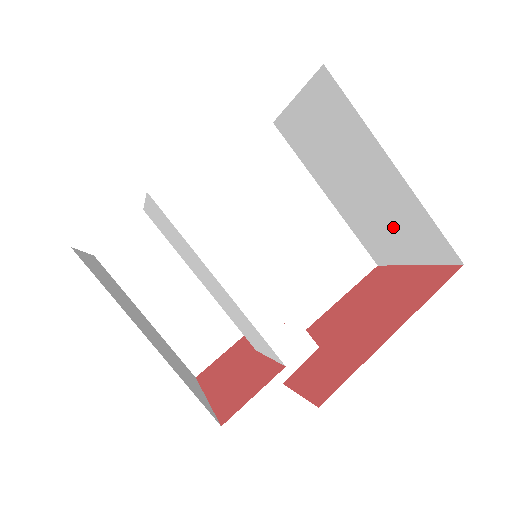
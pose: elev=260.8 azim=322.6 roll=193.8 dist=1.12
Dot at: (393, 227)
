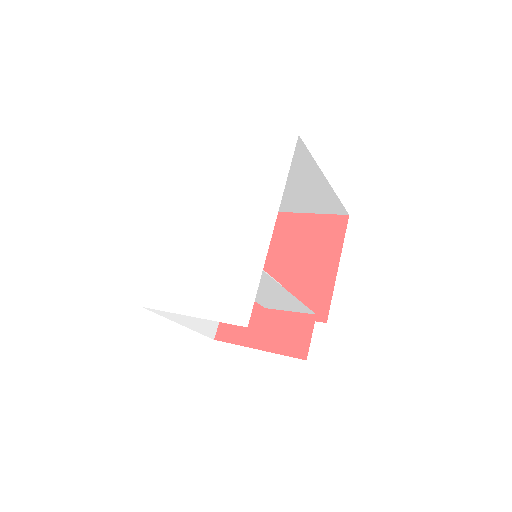
Dot at: (302, 199)
